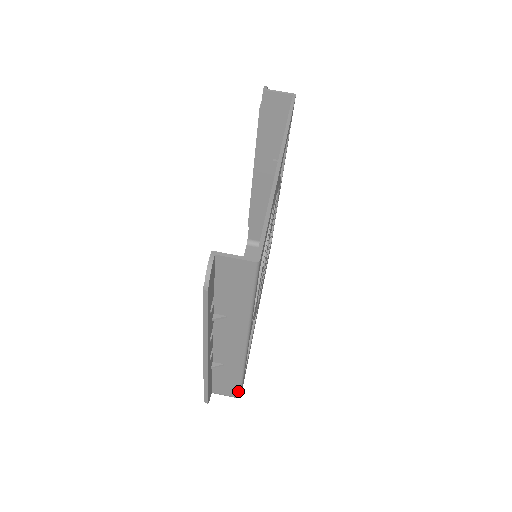
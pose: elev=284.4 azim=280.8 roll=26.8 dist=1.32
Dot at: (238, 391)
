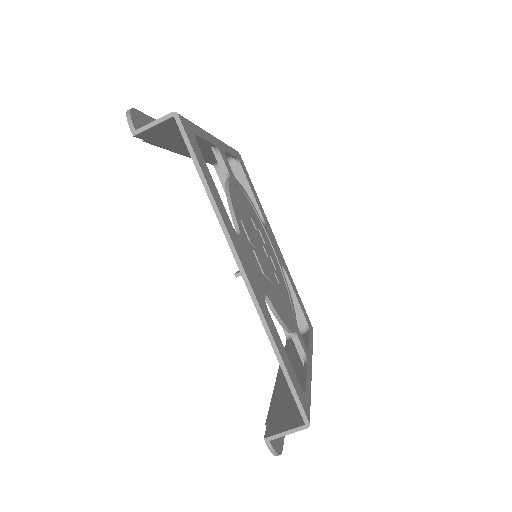
Dot at: occluded
